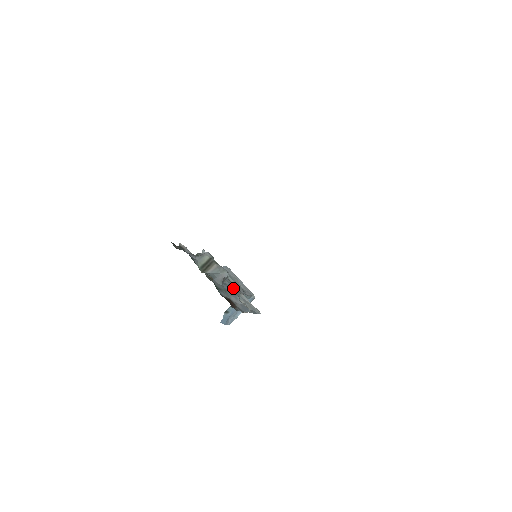
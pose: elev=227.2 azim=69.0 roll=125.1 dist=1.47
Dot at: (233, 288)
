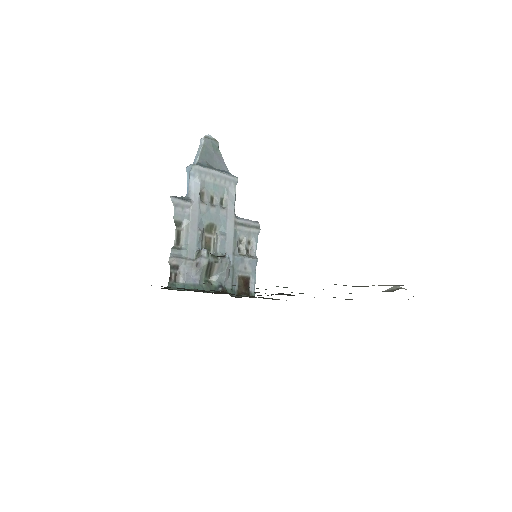
Dot at: (228, 231)
